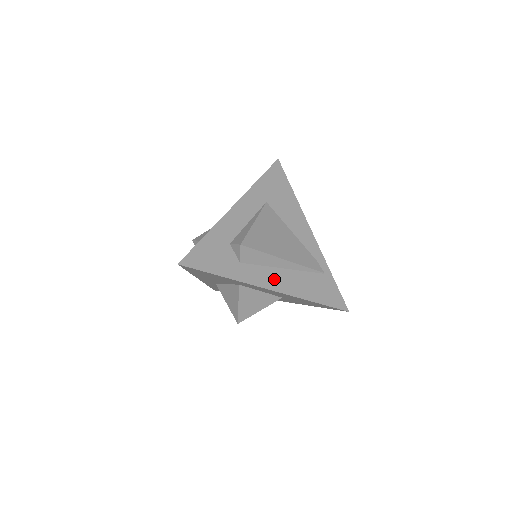
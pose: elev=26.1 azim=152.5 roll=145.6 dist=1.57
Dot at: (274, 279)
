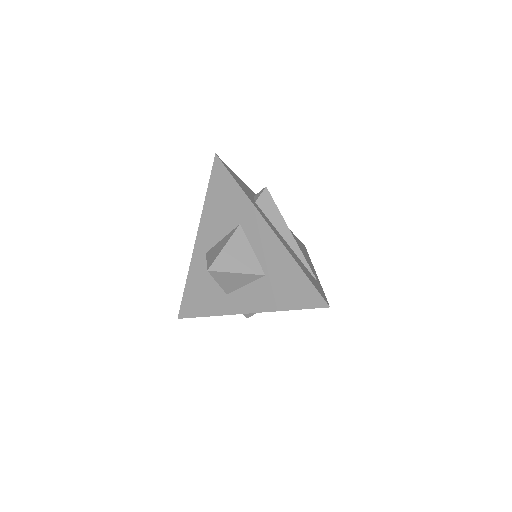
Dot at: (275, 230)
